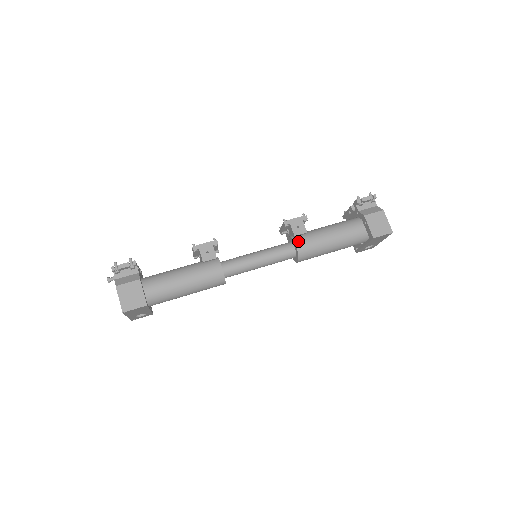
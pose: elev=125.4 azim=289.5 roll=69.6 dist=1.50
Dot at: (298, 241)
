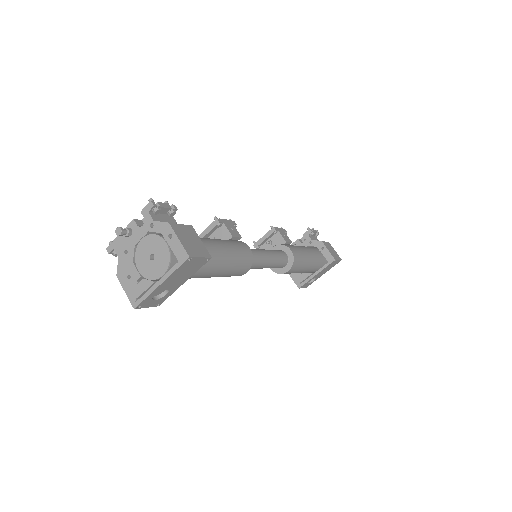
Dot at: (290, 247)
